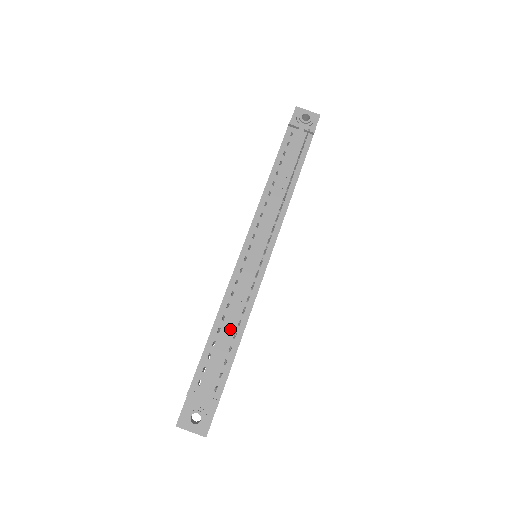
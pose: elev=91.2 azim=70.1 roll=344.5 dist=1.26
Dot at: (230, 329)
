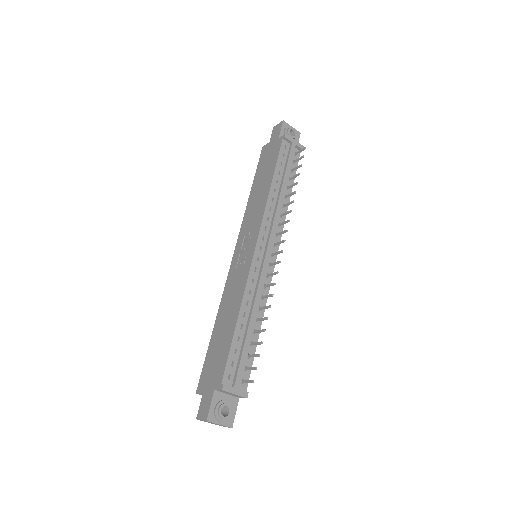
Dot at: (253, 325)
